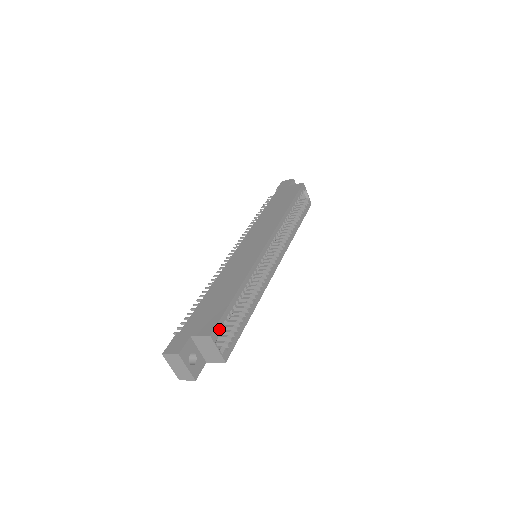
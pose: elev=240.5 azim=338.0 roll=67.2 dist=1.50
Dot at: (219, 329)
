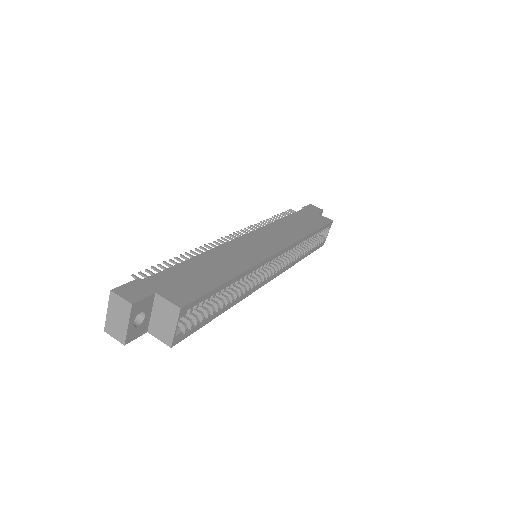
Dot at: (192, 307)
